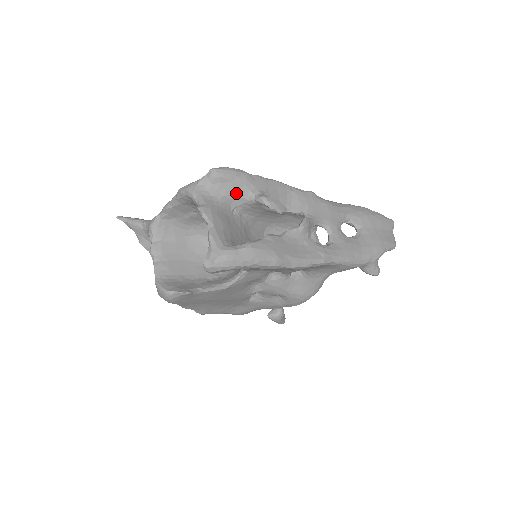
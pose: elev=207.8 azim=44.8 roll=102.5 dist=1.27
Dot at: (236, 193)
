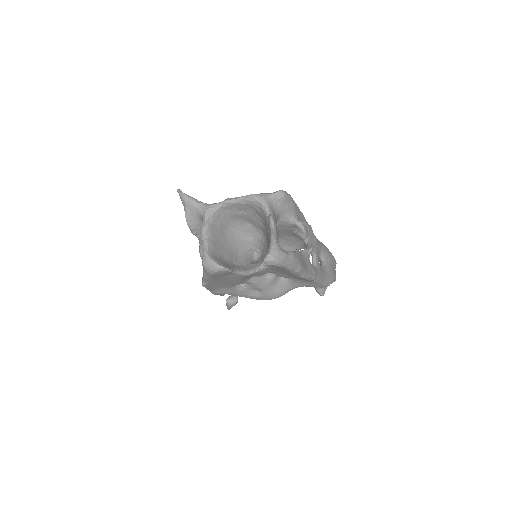
Dot at: (286, 213)
